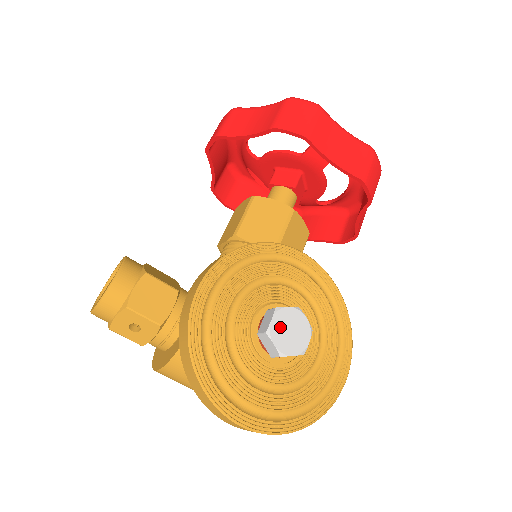
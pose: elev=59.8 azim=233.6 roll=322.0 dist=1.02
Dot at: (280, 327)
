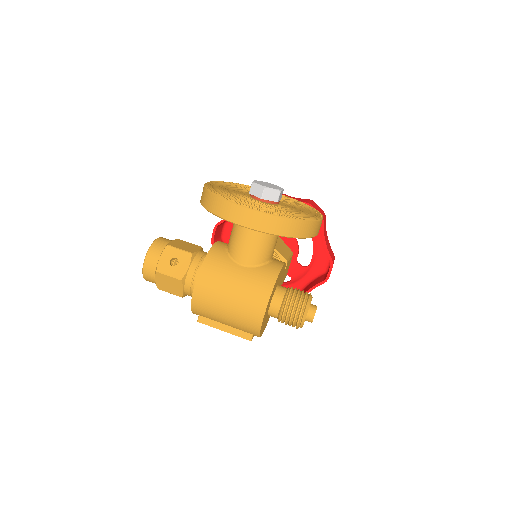
Dot at: (261, 183)
